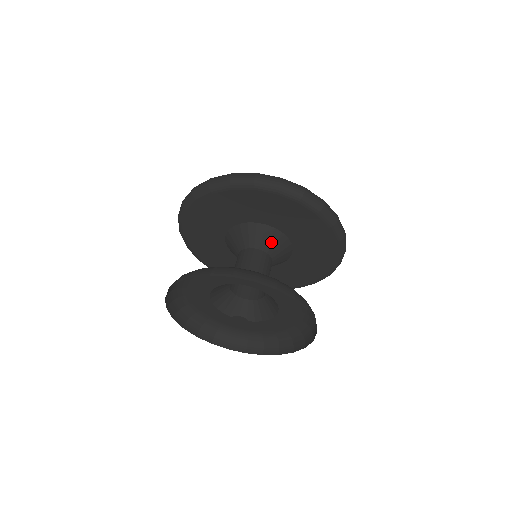
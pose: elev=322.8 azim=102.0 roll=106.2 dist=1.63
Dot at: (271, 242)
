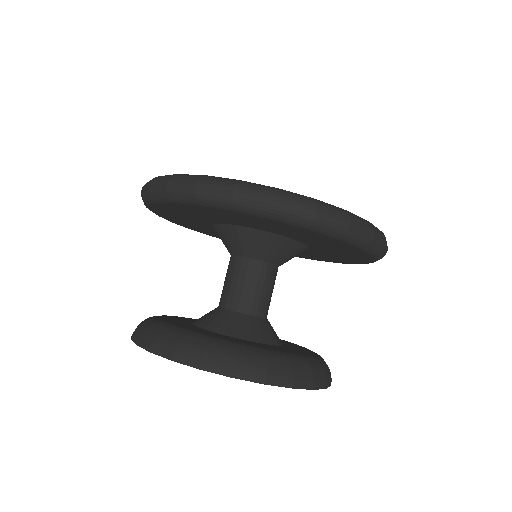
Dot at: (273, 250)
